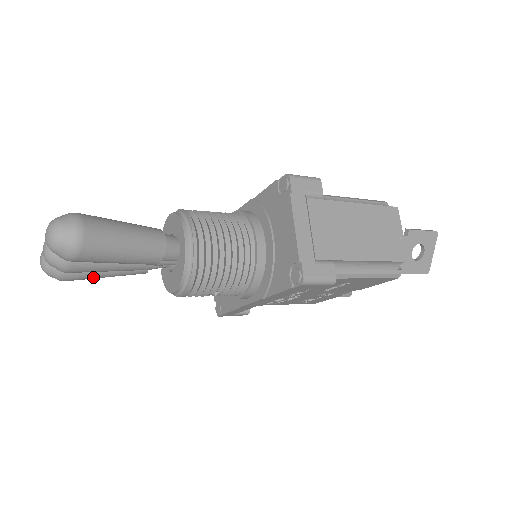
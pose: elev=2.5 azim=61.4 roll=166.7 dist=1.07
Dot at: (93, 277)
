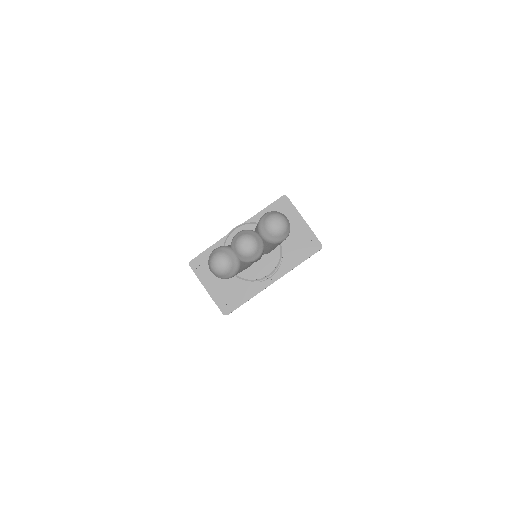
Dot at: (241, 271)
